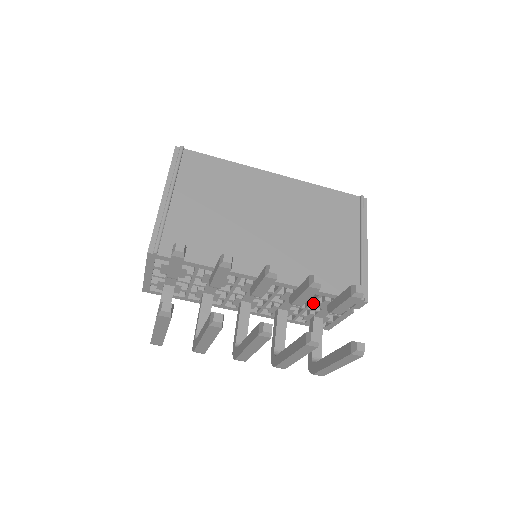
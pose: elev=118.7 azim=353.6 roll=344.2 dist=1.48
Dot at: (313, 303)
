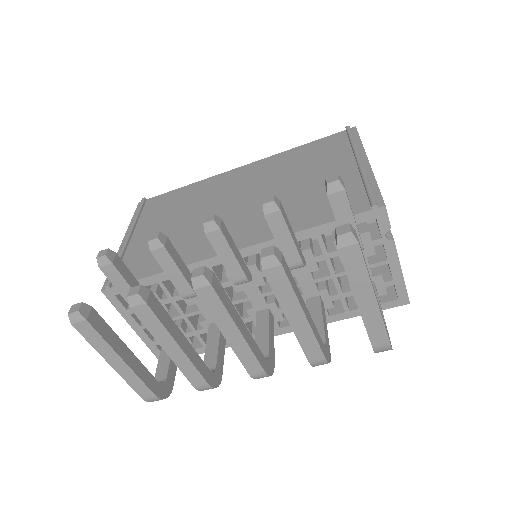
Dot at: (328, 258)
